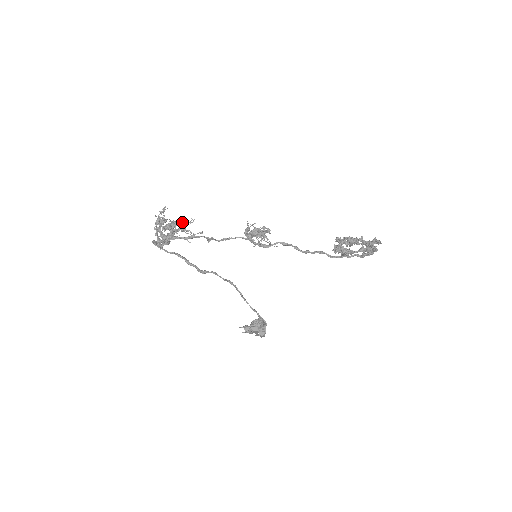
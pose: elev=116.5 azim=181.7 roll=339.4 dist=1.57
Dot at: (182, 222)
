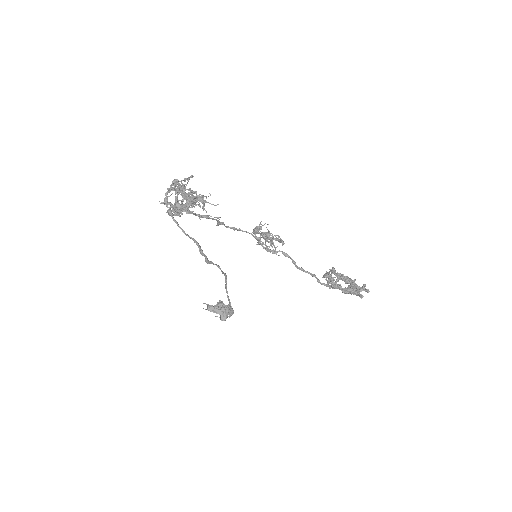
Dot at: (205, 201)
